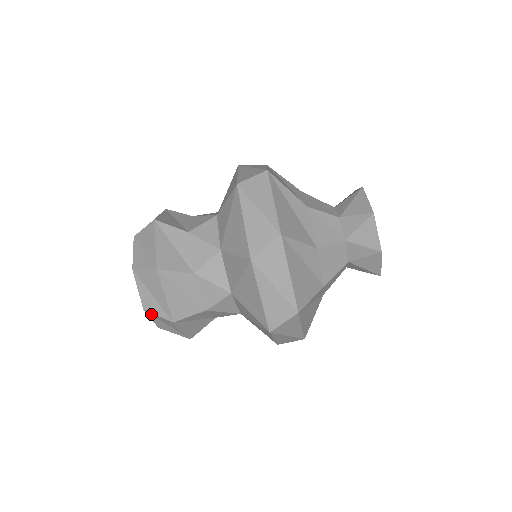
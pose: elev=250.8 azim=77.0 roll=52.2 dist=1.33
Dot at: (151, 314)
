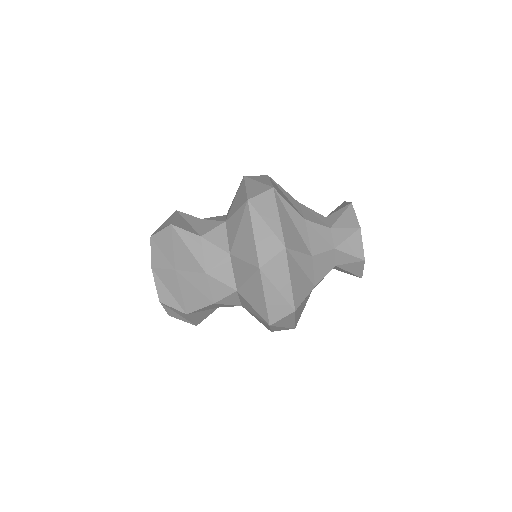
Dot at: (166, 306)
